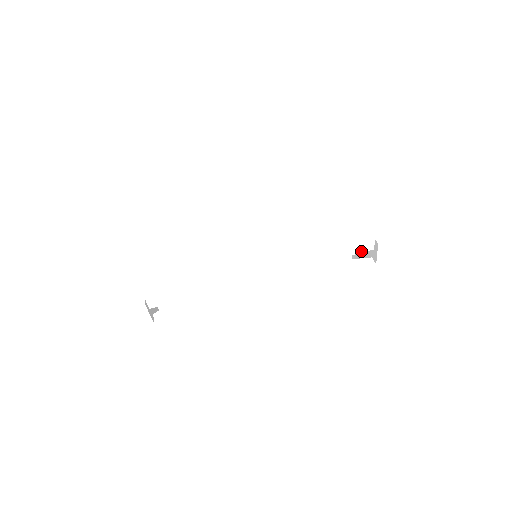
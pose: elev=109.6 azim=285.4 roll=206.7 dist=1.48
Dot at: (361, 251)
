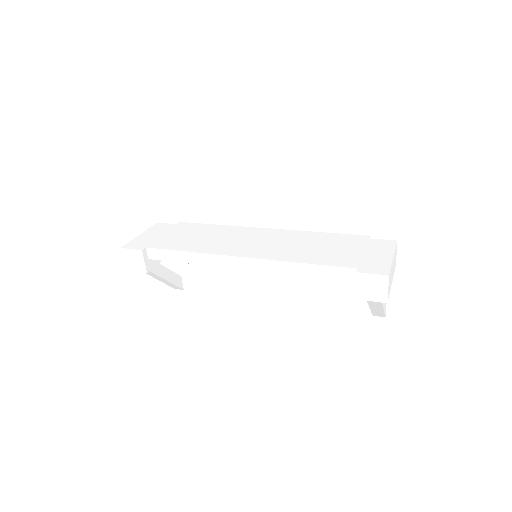
Dot at: (342, 278)
